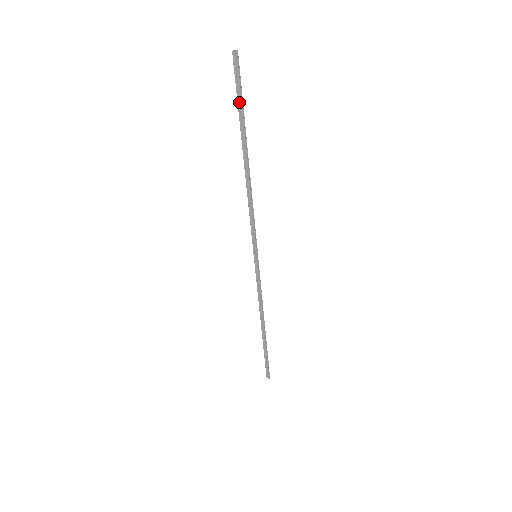
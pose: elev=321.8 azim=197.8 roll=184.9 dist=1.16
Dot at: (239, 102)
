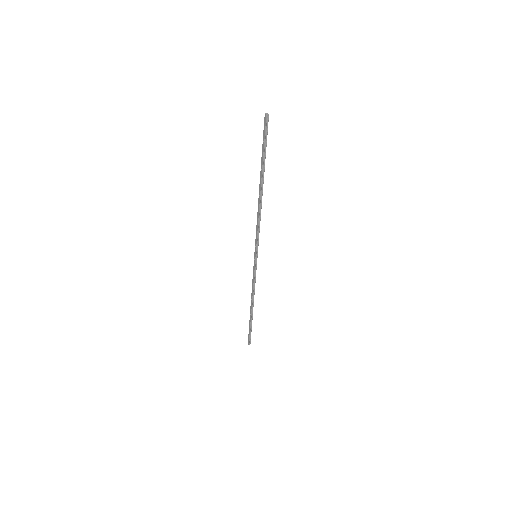
Dot at: (263, 148)
